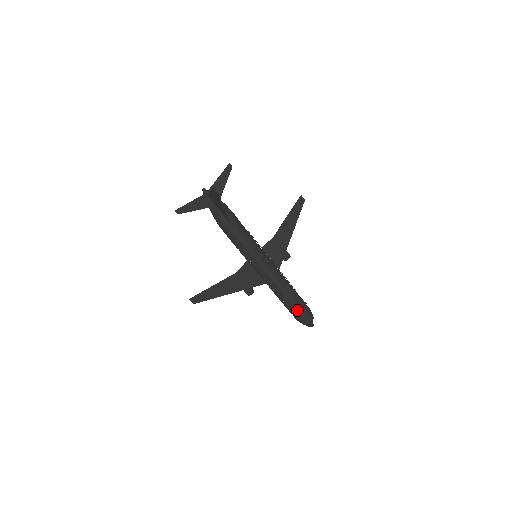
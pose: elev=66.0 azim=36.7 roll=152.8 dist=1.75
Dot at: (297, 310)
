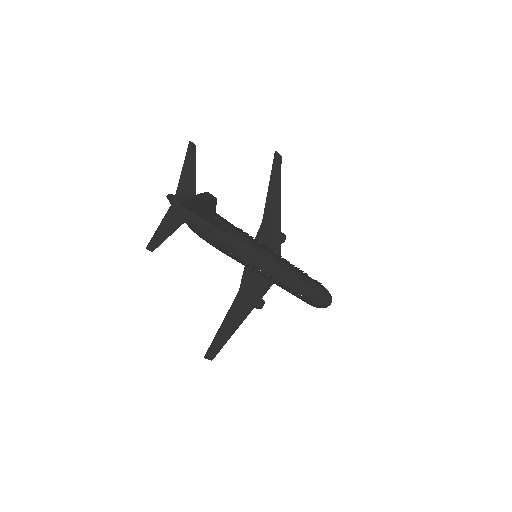
Dot at: (318, 297)
